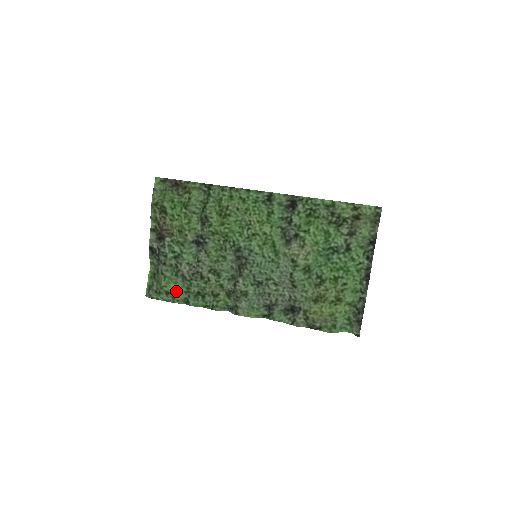
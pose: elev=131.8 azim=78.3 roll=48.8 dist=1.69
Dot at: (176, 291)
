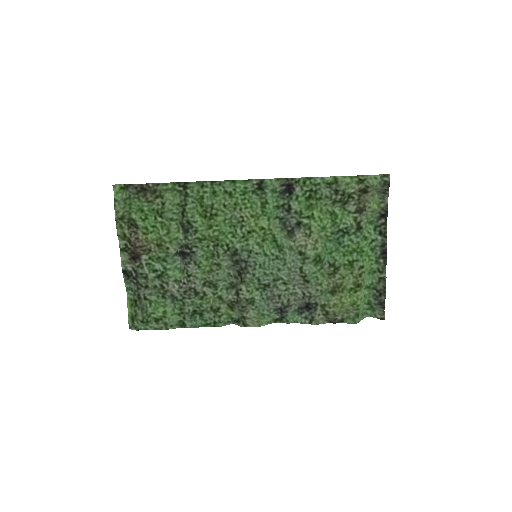
Dot at: (167, 315)
